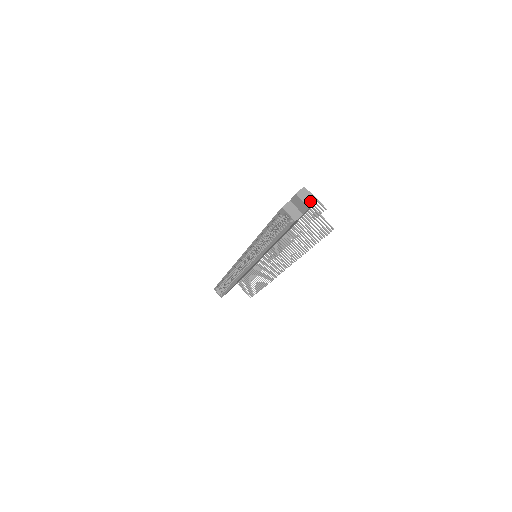
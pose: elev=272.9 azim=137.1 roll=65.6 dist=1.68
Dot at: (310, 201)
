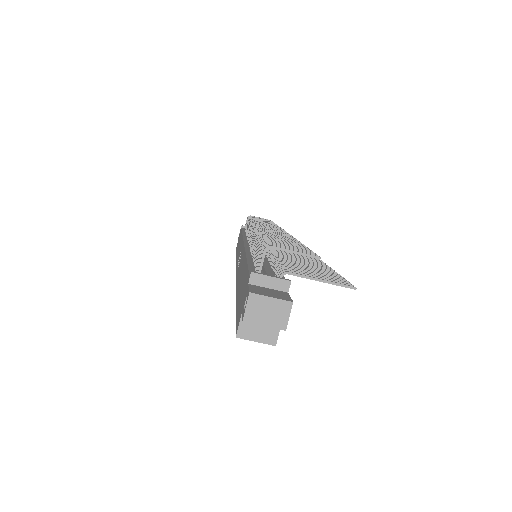
Dot at: (279, 315)
